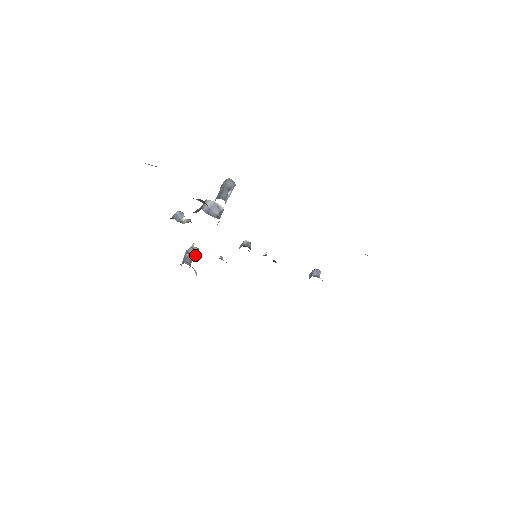
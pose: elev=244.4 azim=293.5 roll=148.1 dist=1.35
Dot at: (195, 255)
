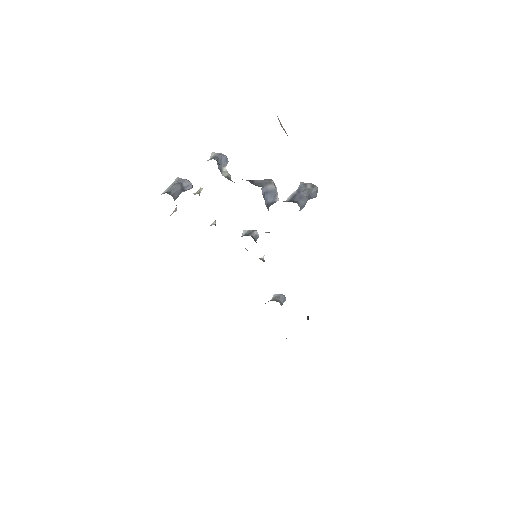
Dot at: occluded
